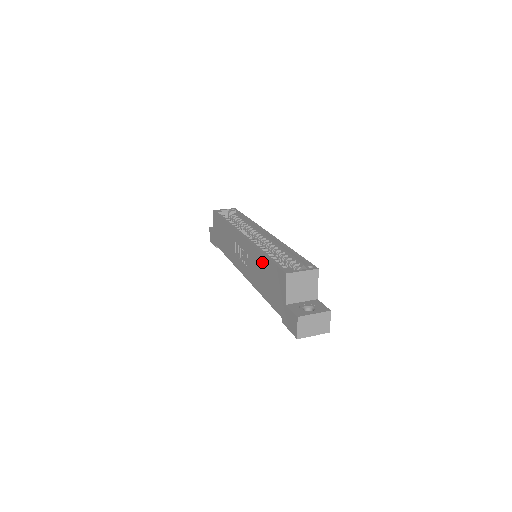
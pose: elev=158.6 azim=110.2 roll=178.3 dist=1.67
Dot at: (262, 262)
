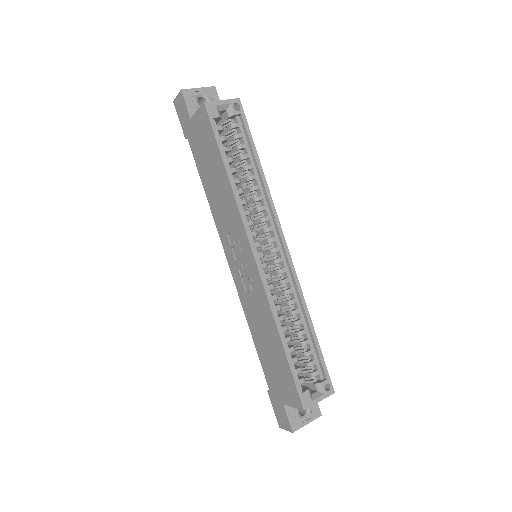
Dot at: (274, 339)
